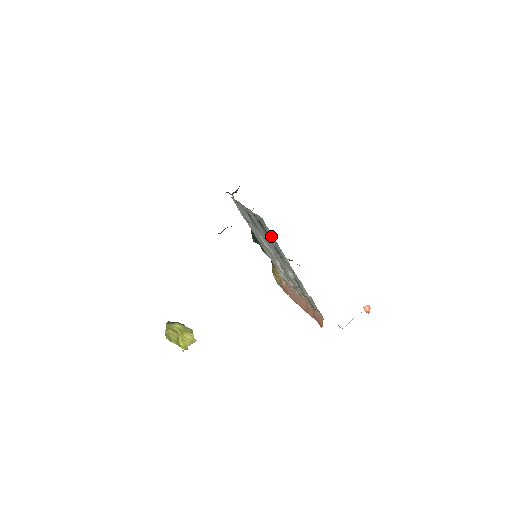
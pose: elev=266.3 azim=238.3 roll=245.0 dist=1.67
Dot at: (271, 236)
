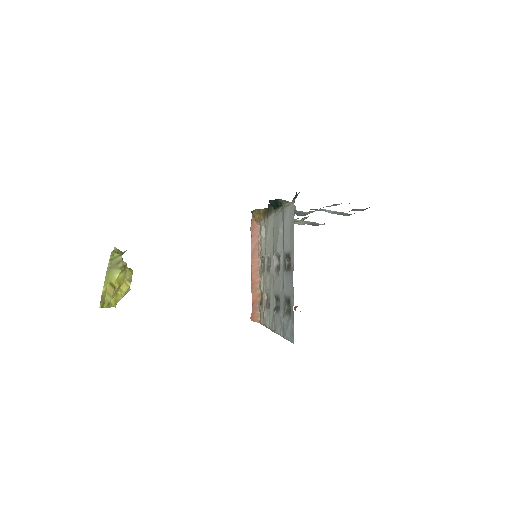
Dot at: (285, 336)
